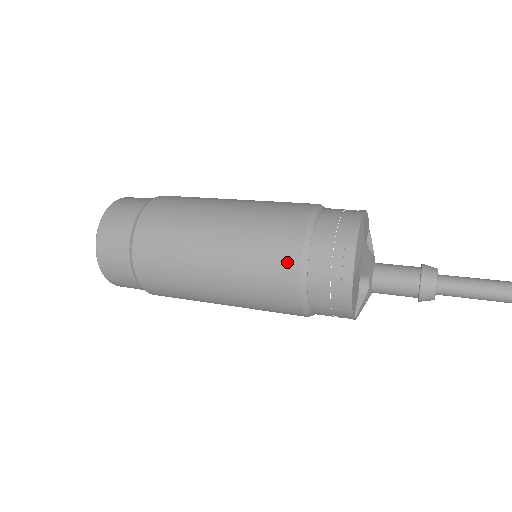
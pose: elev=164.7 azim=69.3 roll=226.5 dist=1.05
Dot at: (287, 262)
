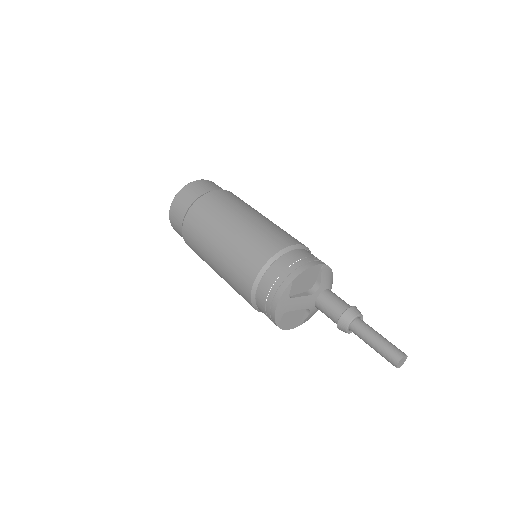
Dot at: (246, 299)
